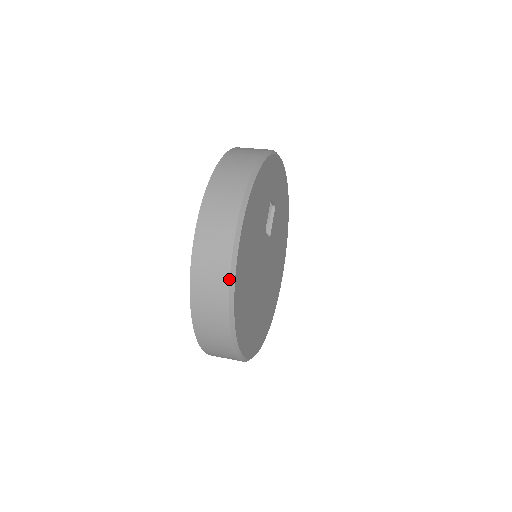
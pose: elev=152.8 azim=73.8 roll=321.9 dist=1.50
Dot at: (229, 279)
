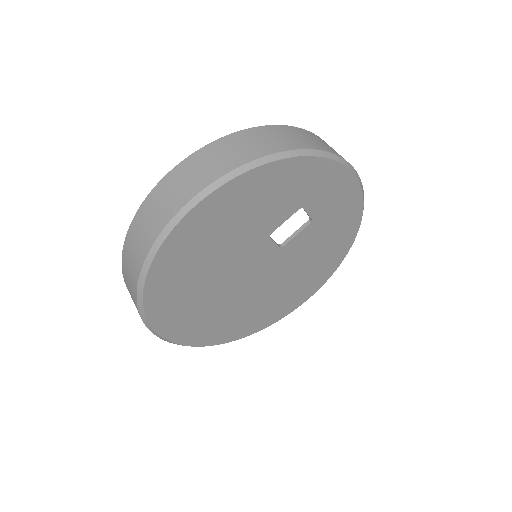
Dot at: (151, 246)
